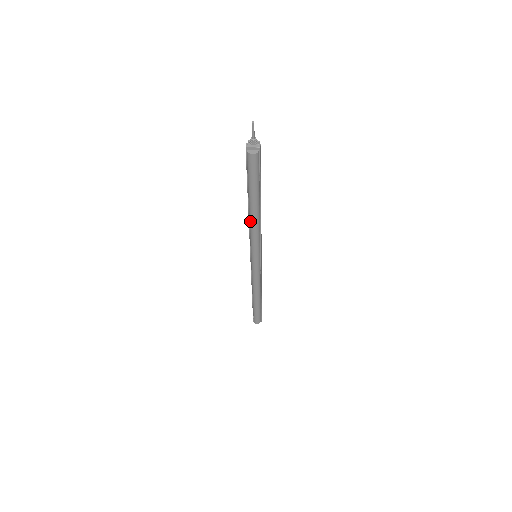
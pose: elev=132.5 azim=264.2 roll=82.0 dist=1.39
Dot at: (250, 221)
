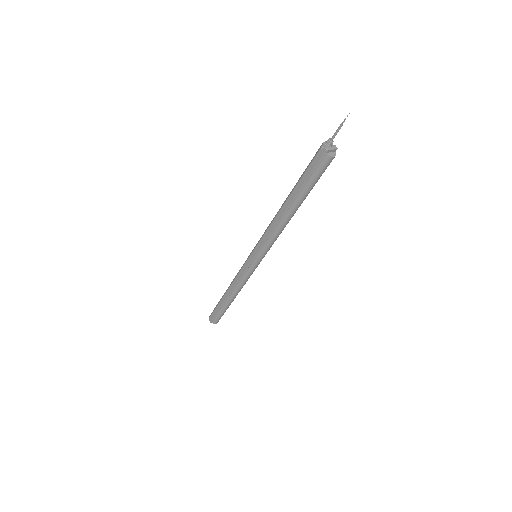
Dot at: (282, 223)
